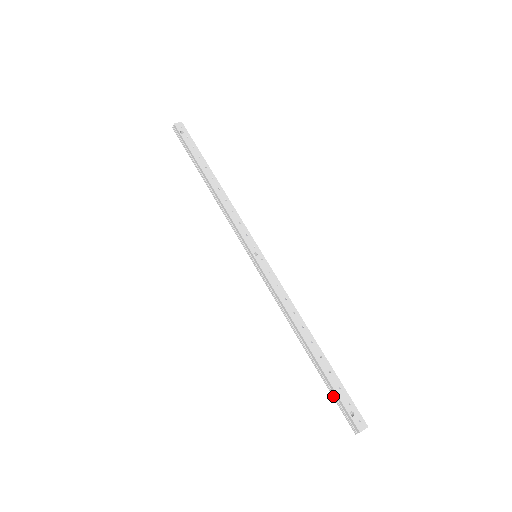
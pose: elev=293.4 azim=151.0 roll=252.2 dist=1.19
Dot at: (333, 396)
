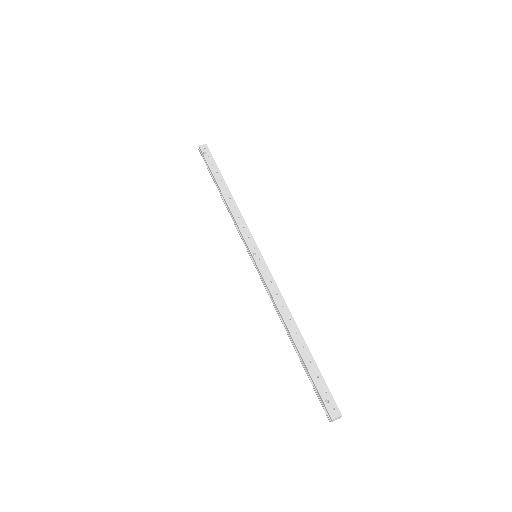
Dot at: (312, 384)
